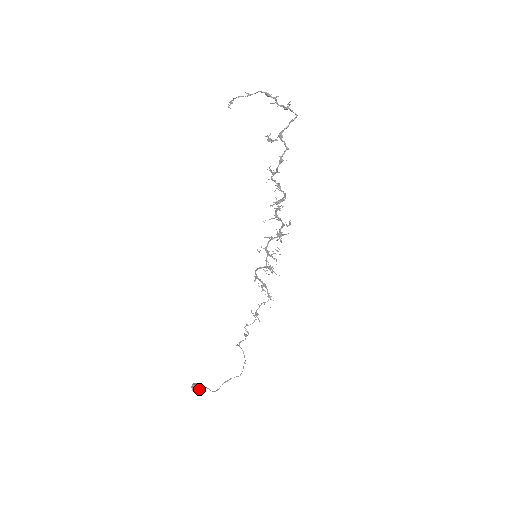
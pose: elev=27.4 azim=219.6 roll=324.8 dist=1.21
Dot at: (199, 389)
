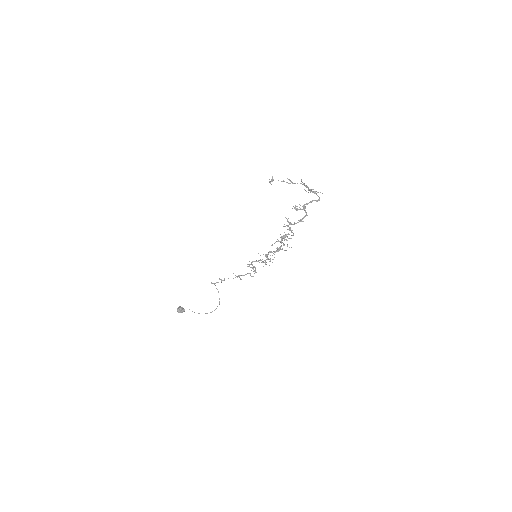
Dot at: occluded
